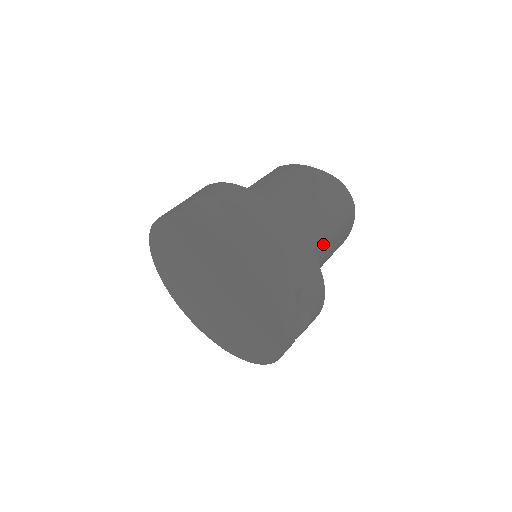
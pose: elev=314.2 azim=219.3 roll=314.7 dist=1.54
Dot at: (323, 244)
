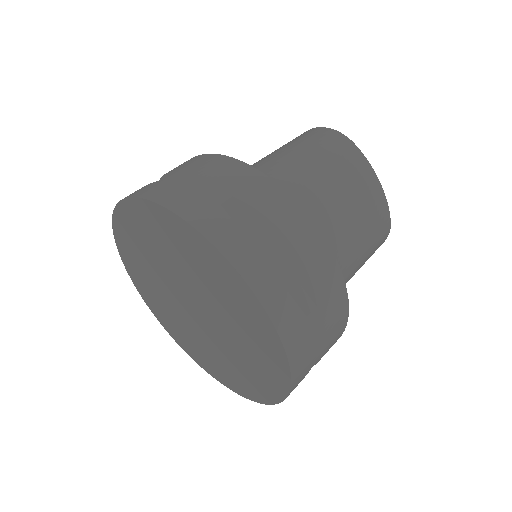
Dot at: (303, 179)
